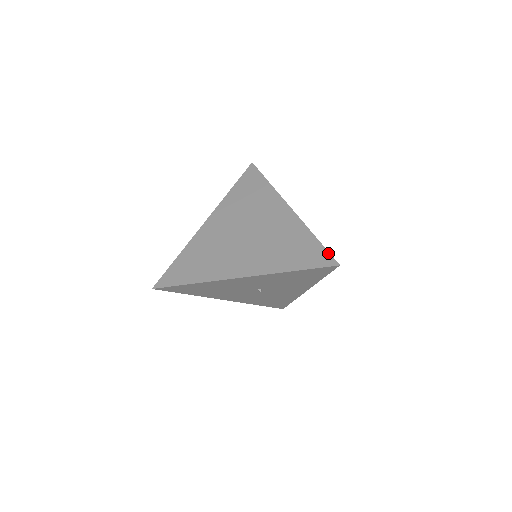
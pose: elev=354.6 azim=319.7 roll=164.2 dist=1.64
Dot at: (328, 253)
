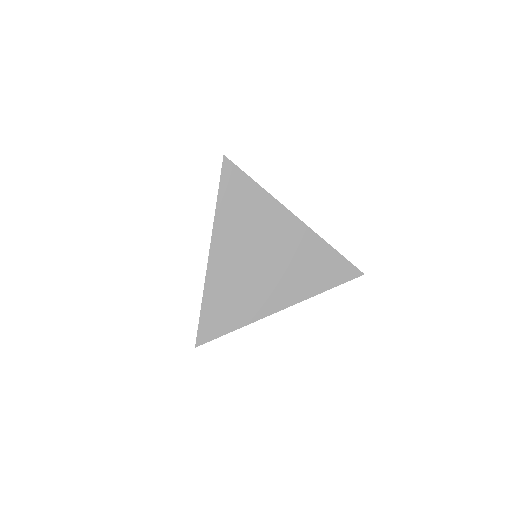
Dot at: (352, 265)
